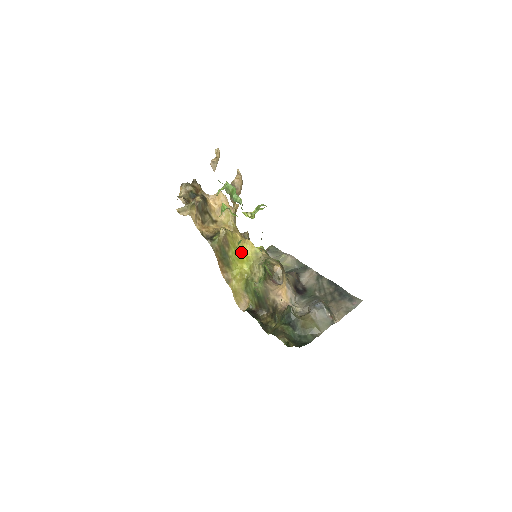
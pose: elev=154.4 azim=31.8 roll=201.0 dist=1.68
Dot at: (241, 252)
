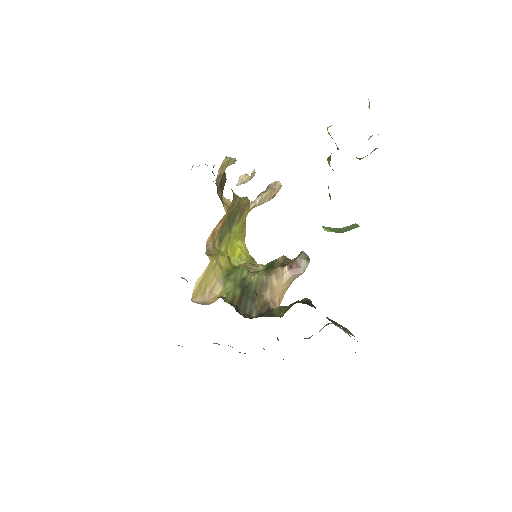
Dot at: (239, 243)
